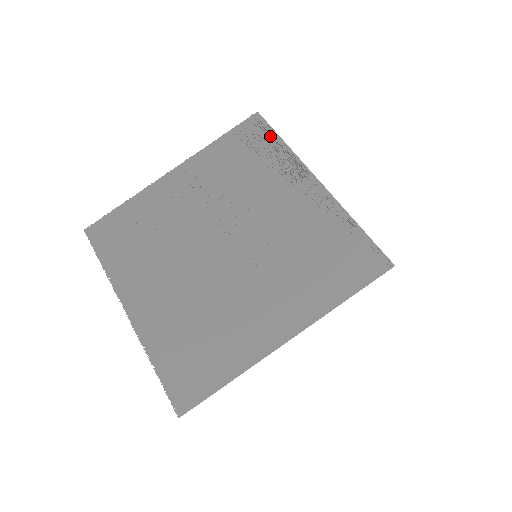
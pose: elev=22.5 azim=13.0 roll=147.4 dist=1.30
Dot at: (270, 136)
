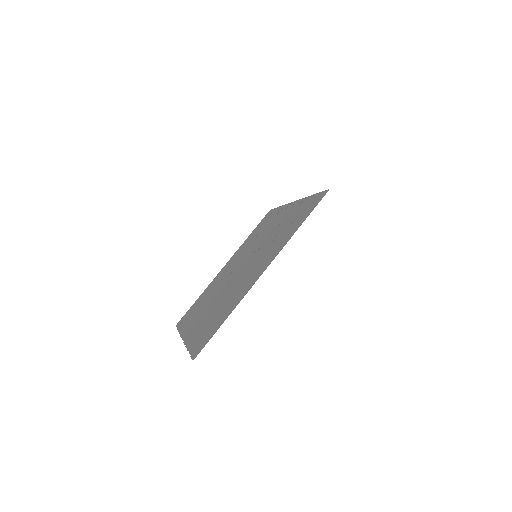
Dot at: (274, 211)
